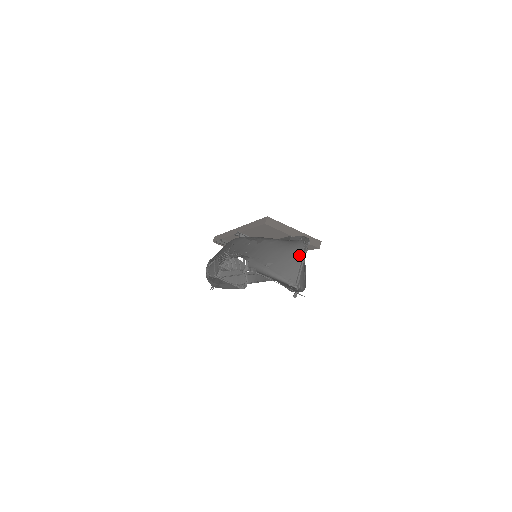
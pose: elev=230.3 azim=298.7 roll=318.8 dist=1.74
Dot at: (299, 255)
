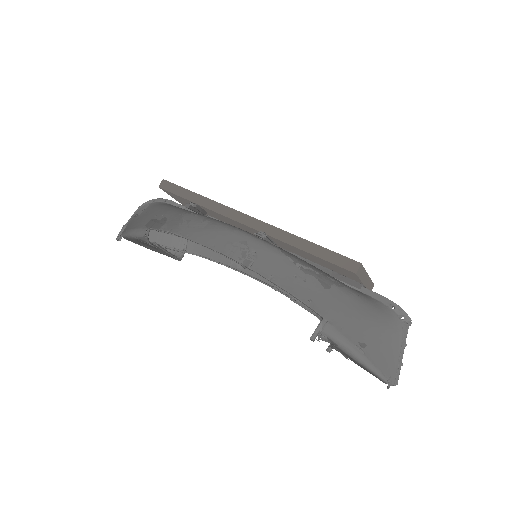
Dot at: (398, 339)
